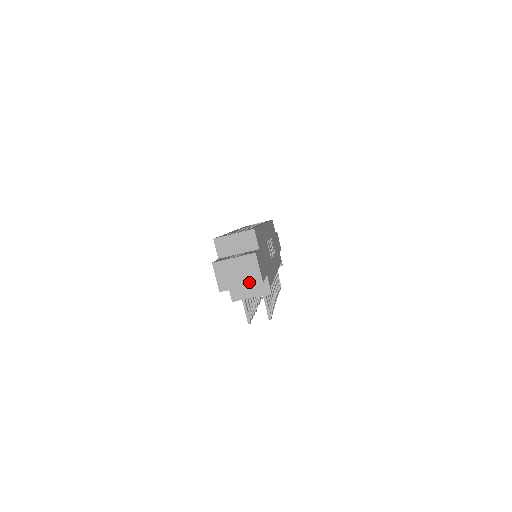
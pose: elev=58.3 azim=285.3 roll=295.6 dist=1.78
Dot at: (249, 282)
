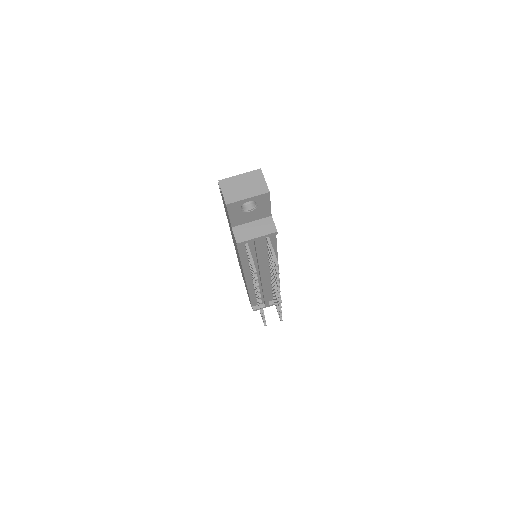
Dot at: (256, 193)
